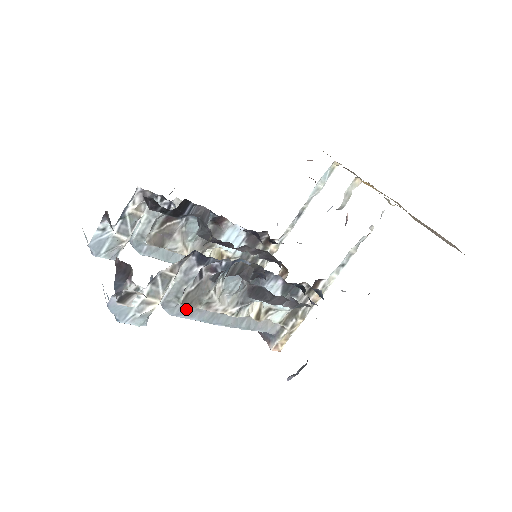
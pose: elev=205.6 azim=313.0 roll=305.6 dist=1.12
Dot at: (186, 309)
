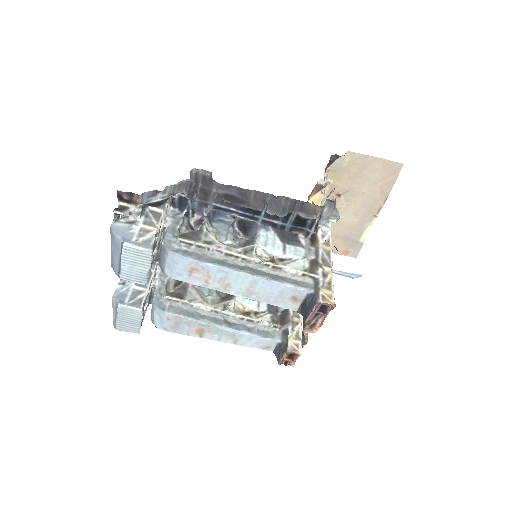
Dot at: (191, 254)
